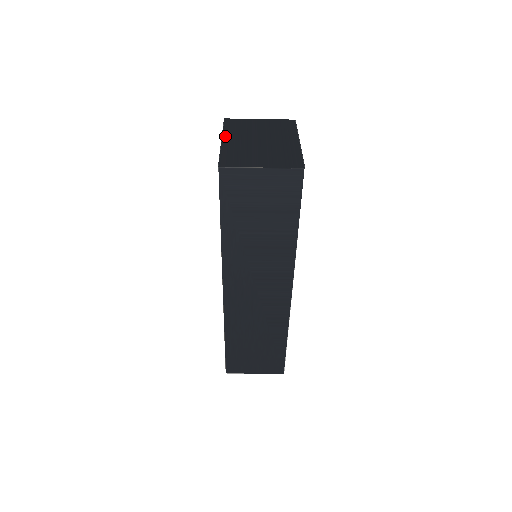
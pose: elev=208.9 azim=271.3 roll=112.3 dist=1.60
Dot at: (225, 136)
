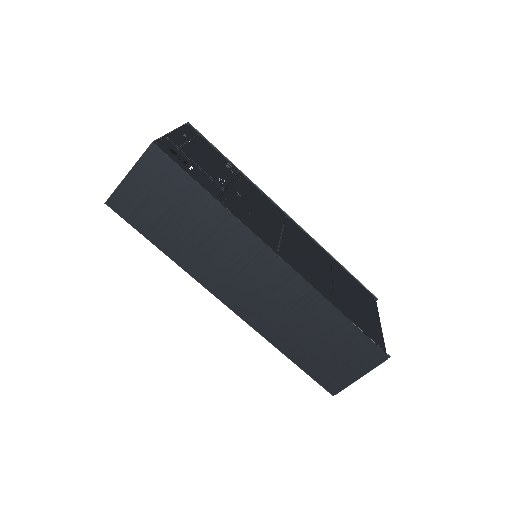
Dot at: occluded
